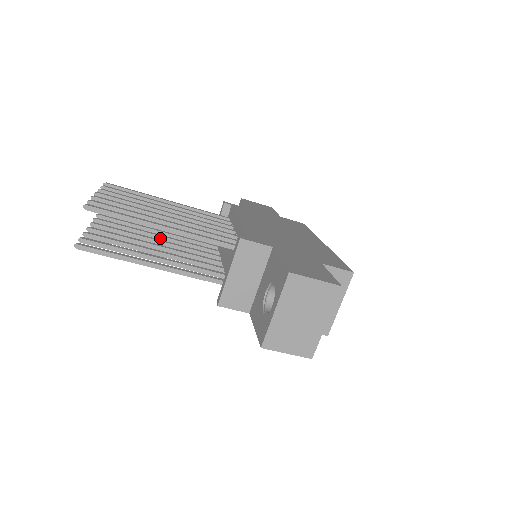
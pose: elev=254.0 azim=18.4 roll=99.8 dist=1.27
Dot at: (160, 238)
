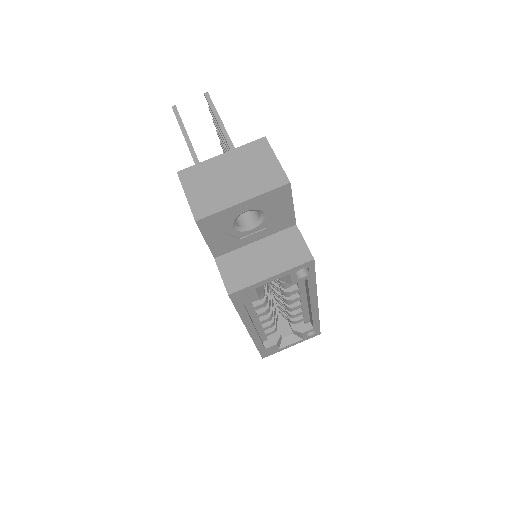
Dot at: occluded
